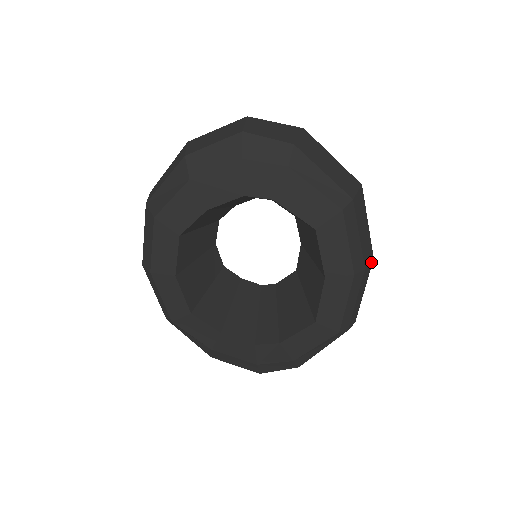
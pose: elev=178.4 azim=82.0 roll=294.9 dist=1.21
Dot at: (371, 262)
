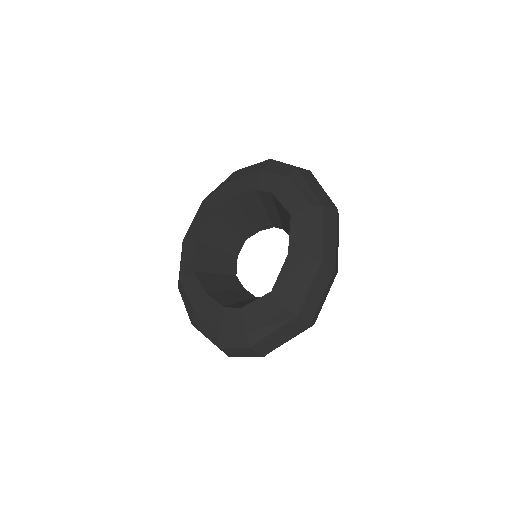
Dot at: (332, 268)
